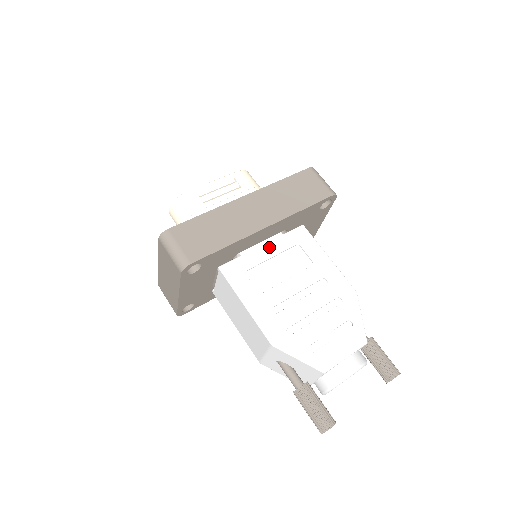
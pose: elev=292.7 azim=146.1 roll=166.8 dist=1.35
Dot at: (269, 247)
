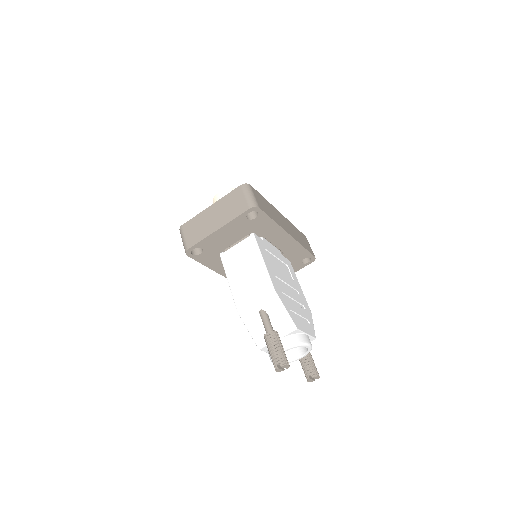
Dot at: (276, 252)
